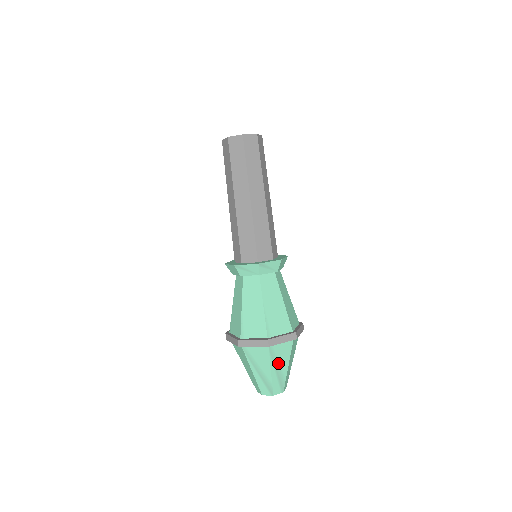
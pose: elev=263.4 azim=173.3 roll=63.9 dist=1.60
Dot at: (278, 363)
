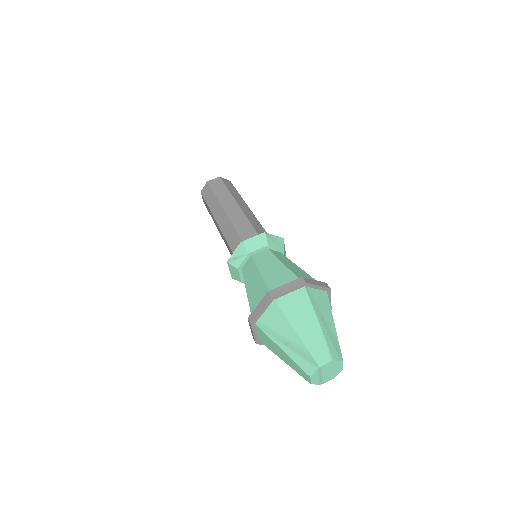
Dot at: occluded
